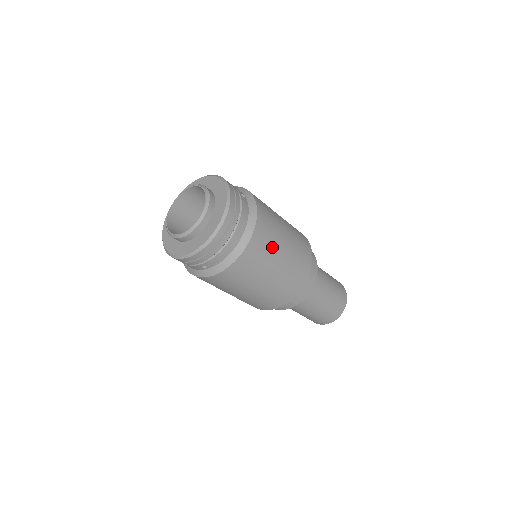
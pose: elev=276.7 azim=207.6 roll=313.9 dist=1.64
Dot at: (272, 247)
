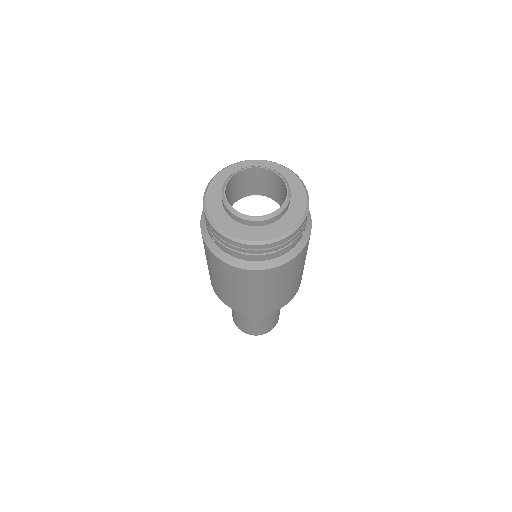
Dot at: (271, 284)
